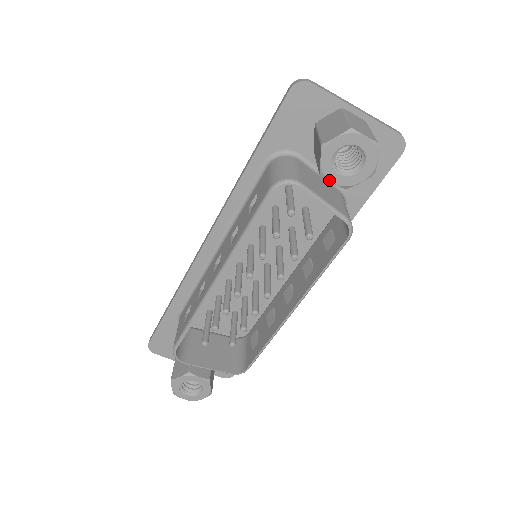
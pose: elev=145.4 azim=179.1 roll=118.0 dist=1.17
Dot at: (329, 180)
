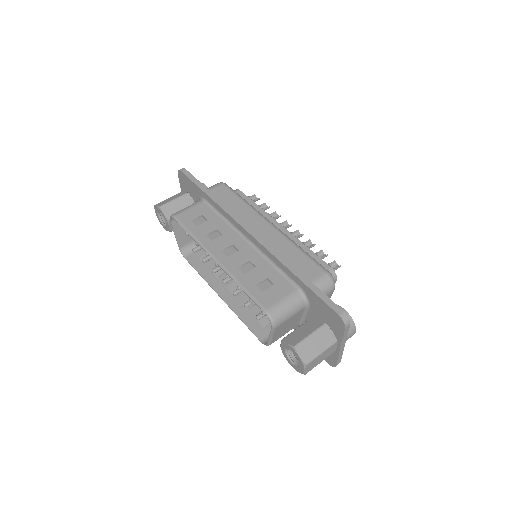
Dot at: (281, 344)
